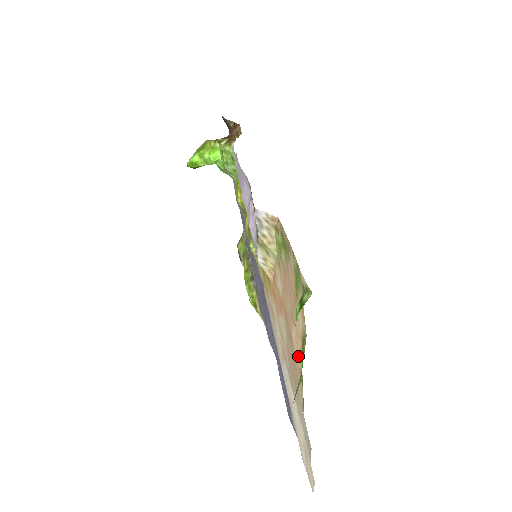
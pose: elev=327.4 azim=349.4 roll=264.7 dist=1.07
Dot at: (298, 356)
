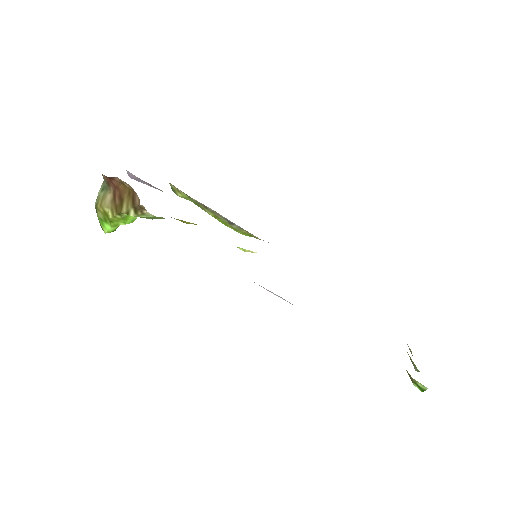
Dot at: occluded
